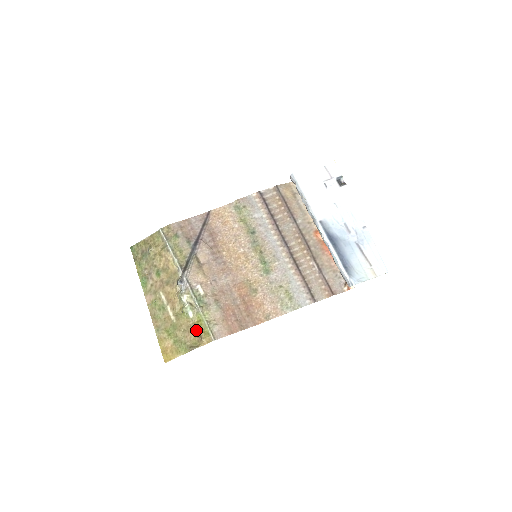
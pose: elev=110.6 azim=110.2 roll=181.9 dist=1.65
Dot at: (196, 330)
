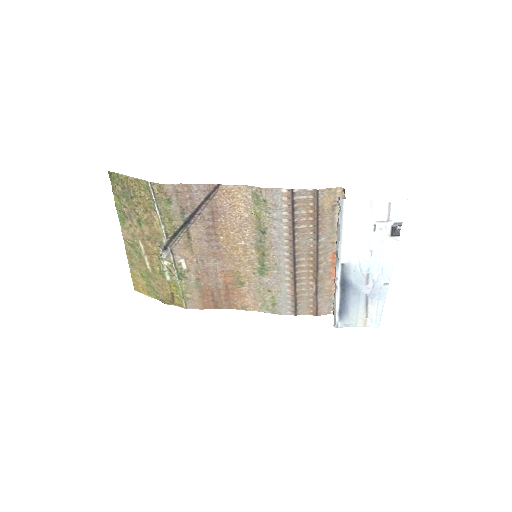
Dot at: (170, 292)
